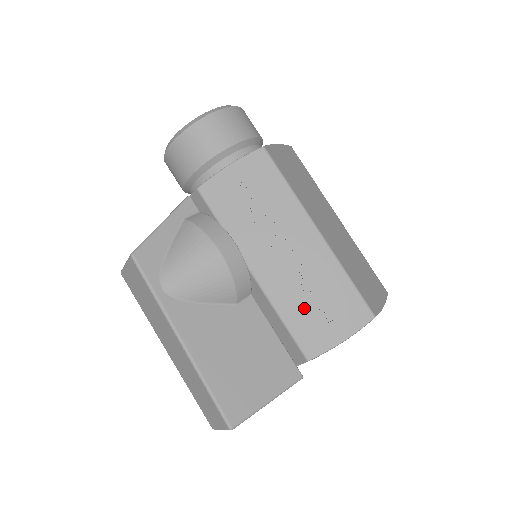
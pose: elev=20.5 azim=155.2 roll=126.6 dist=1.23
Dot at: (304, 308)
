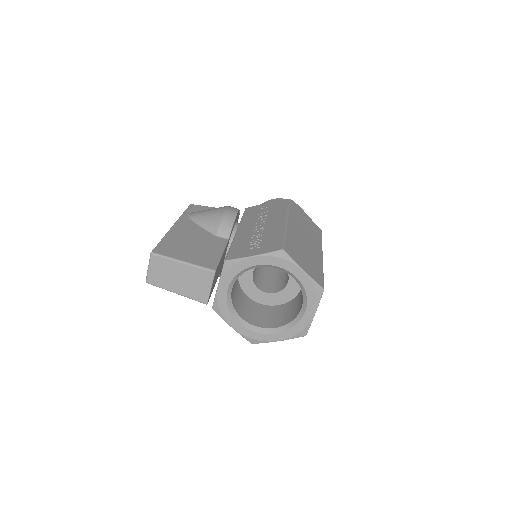
Dot at: (247, 243)
